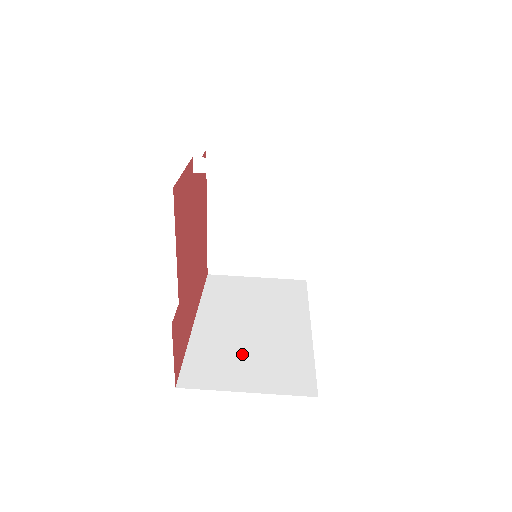
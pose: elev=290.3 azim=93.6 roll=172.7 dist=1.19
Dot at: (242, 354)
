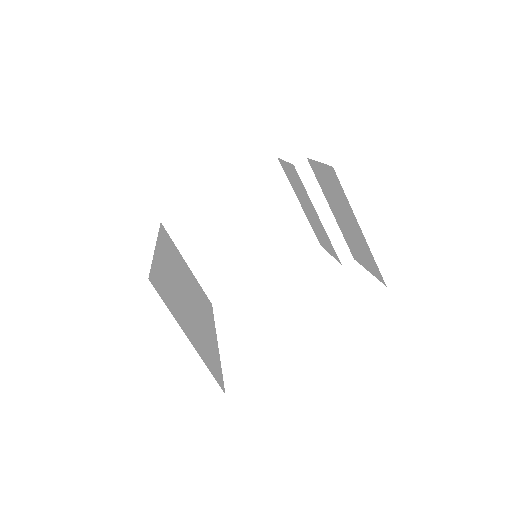
Dot at: (185, 308)
